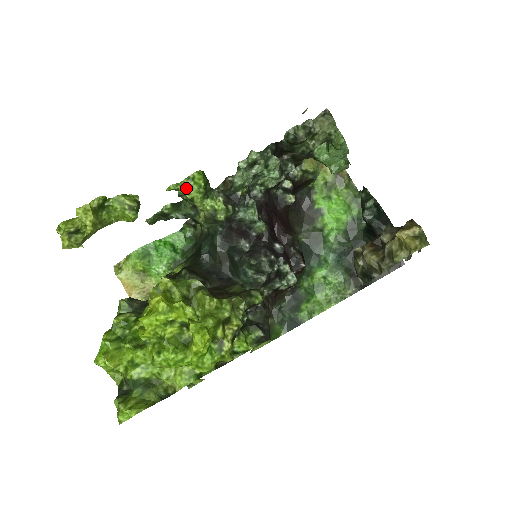
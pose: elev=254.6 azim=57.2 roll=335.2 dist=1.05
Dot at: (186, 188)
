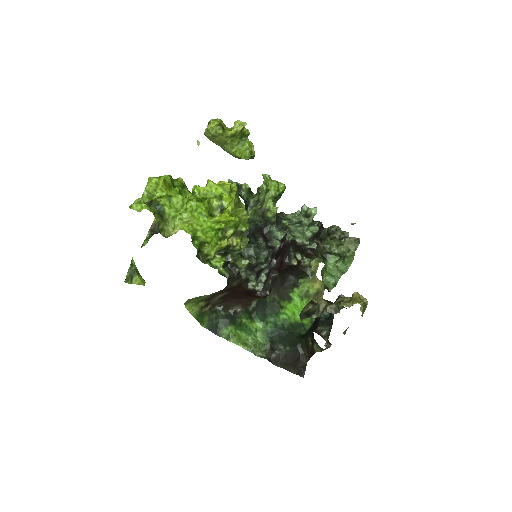
Dot at: (272, 184)
